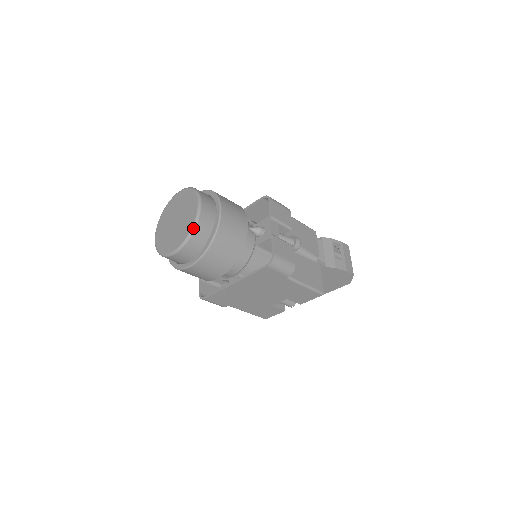
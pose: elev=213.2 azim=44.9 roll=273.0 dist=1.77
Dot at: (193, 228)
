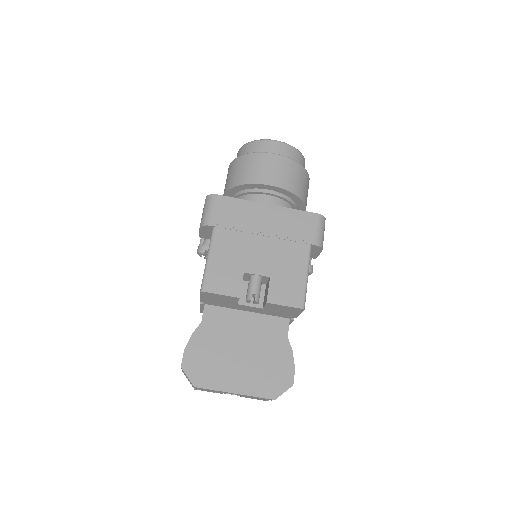
Dot at: (301, 153)
